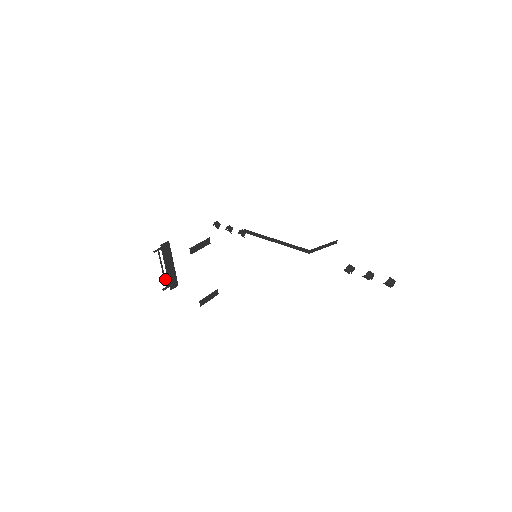
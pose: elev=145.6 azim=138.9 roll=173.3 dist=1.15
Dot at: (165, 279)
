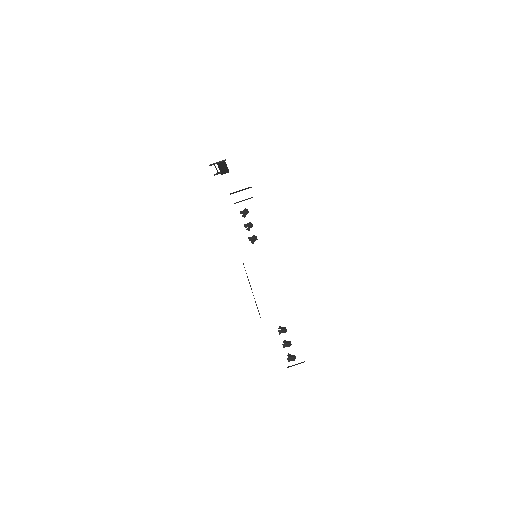
Dot at: occluded
